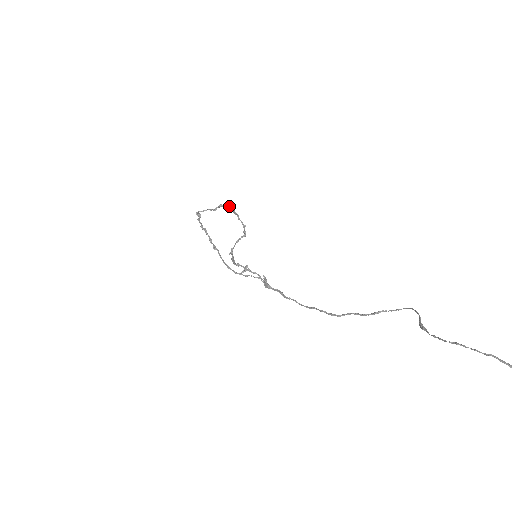
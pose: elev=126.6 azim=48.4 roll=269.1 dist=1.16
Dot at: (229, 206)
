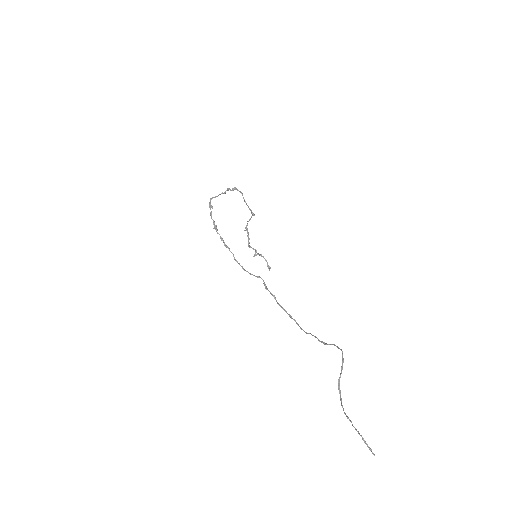
Dot at: occluded
